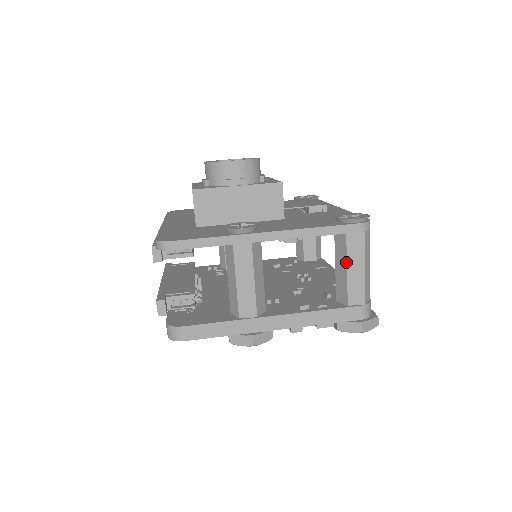
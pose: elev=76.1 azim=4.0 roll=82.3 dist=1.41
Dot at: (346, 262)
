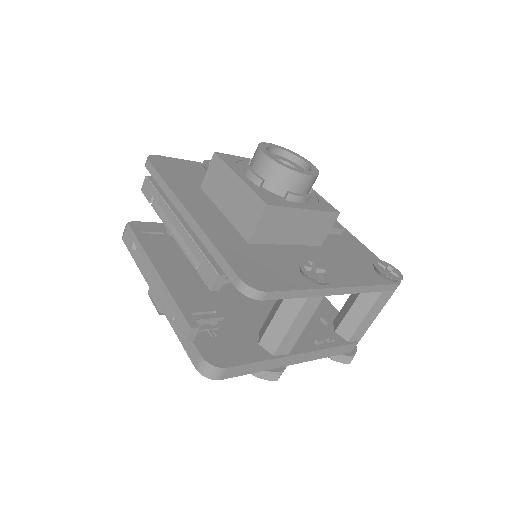
Dot at: (369, 310)
